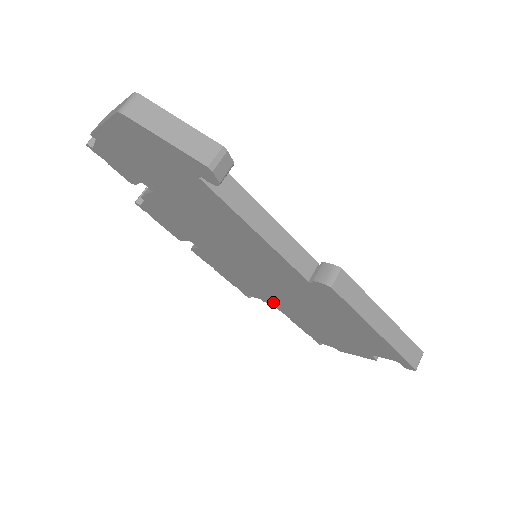
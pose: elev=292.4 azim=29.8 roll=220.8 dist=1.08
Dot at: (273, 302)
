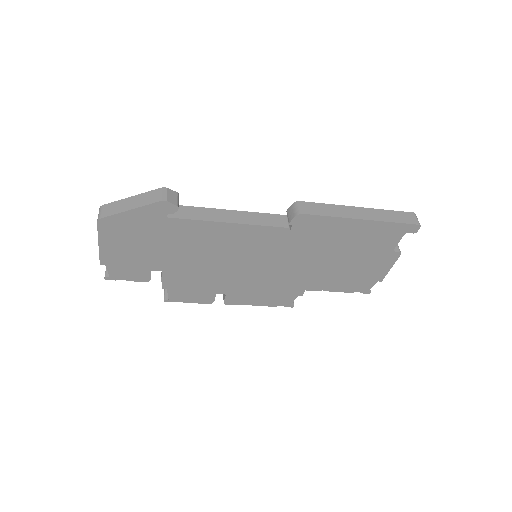
Dot at: (304, 287)
